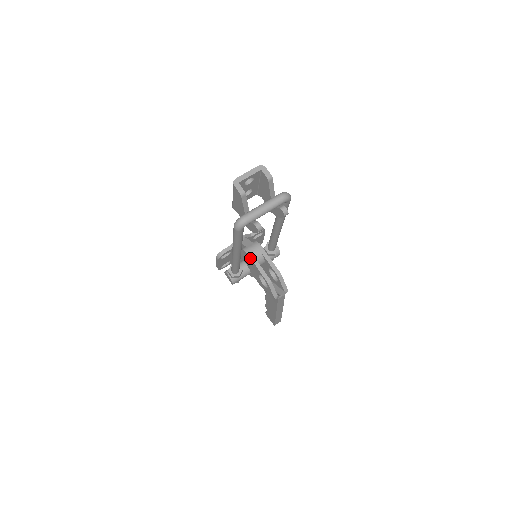
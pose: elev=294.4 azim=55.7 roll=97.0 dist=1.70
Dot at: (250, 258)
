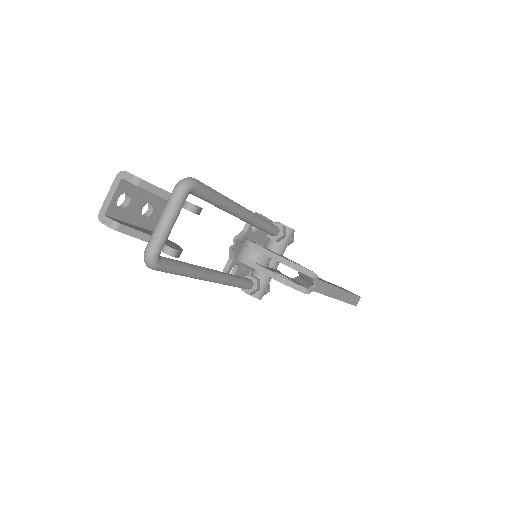
Dot at: occluded
